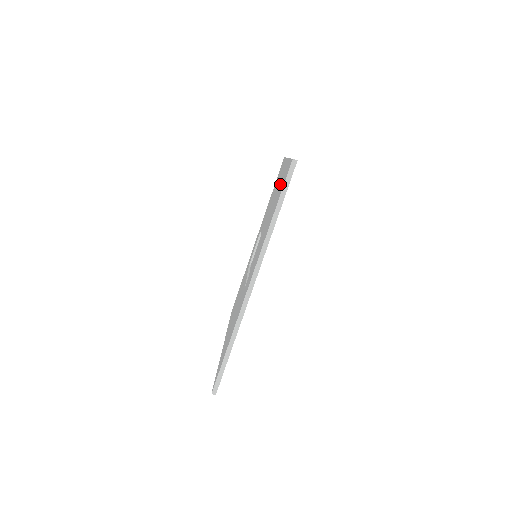
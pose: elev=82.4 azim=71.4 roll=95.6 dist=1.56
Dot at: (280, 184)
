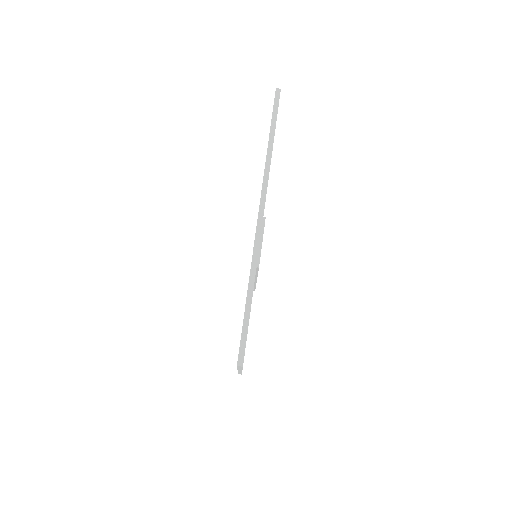
Dot at: occluded
